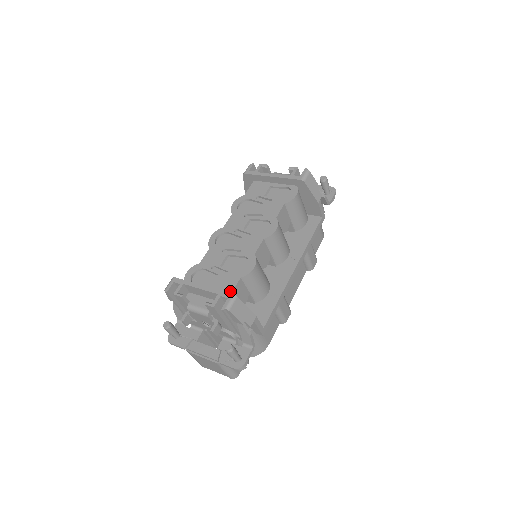
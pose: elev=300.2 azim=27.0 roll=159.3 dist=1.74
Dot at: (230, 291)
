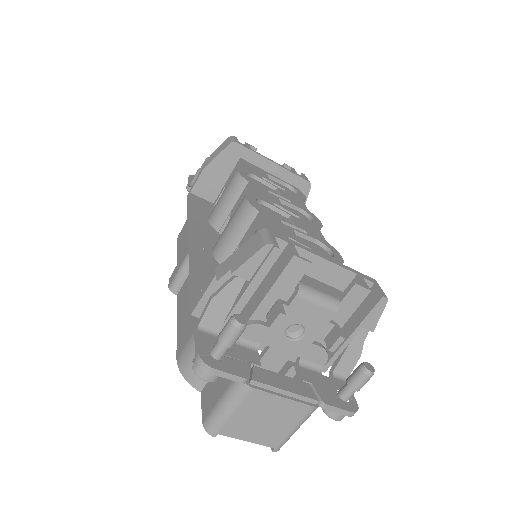
Dot at: occluded
